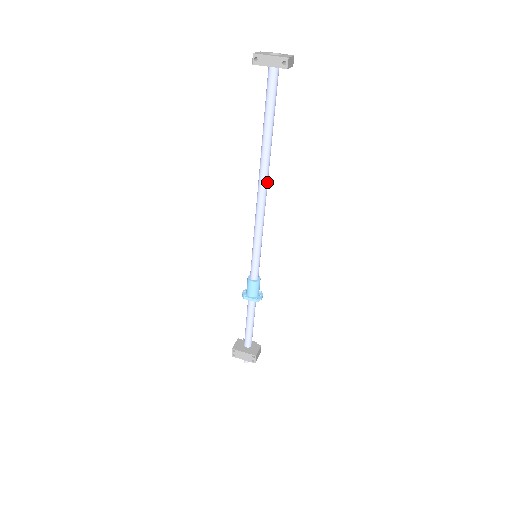
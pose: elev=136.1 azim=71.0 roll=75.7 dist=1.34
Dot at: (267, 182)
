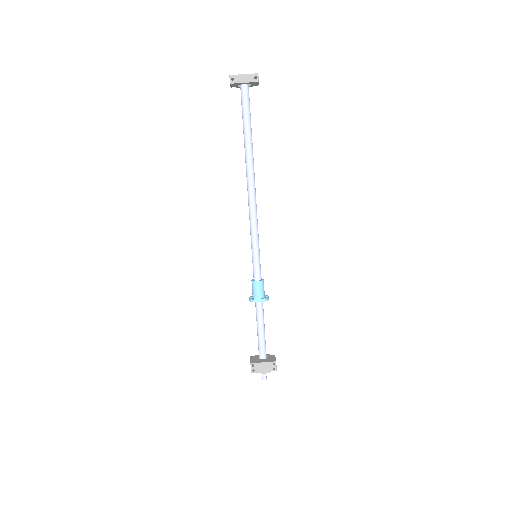
Dot at: occluded
